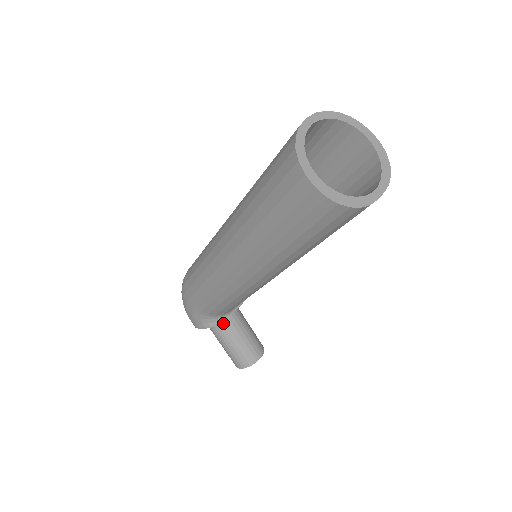
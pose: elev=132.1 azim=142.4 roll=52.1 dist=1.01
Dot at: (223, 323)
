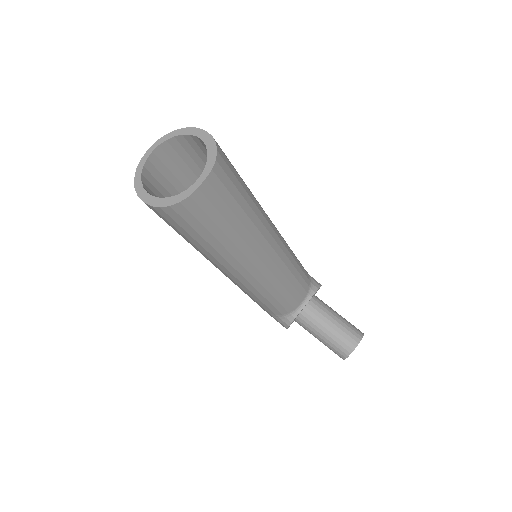
Dot at: (305, 320)
